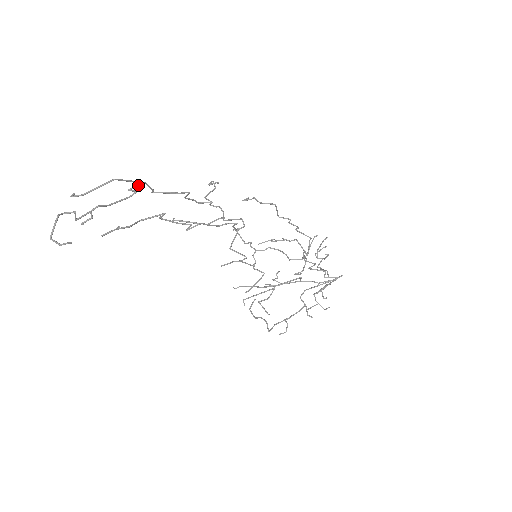
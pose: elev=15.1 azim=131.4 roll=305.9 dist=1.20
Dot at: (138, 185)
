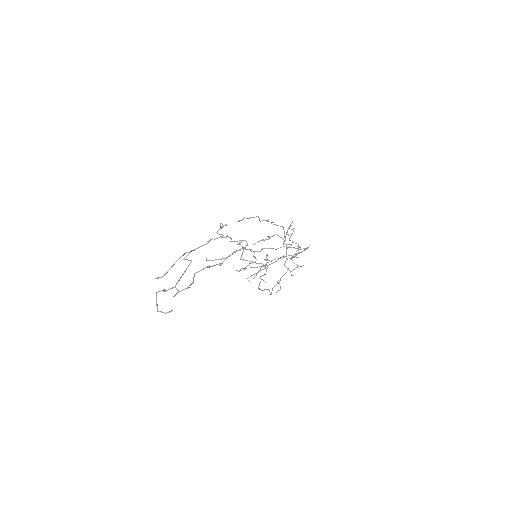
Dot at: (188, 254)
